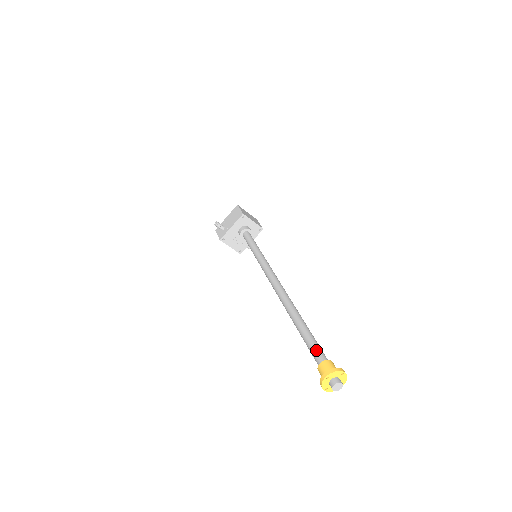
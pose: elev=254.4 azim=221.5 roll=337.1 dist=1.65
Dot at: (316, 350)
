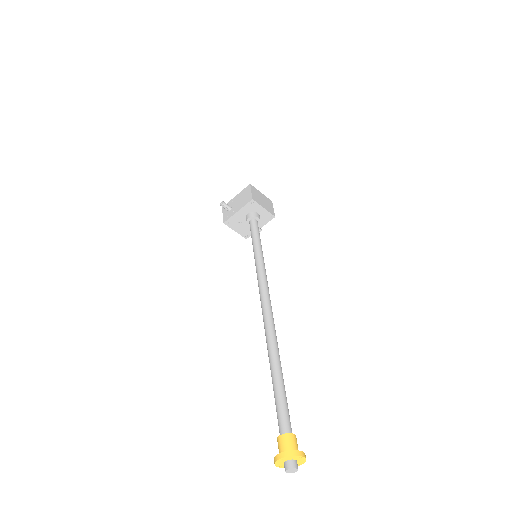
Dot at: (281, 414)
